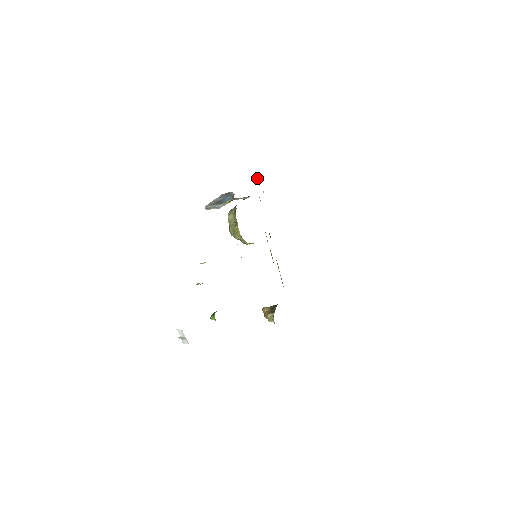
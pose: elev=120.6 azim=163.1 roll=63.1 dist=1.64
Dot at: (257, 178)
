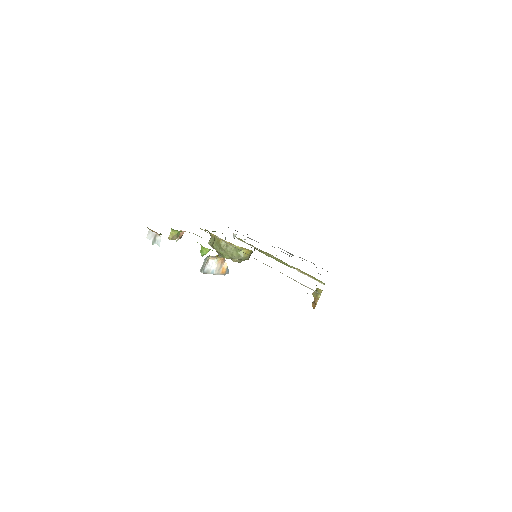
Dot at: (233, 236)
